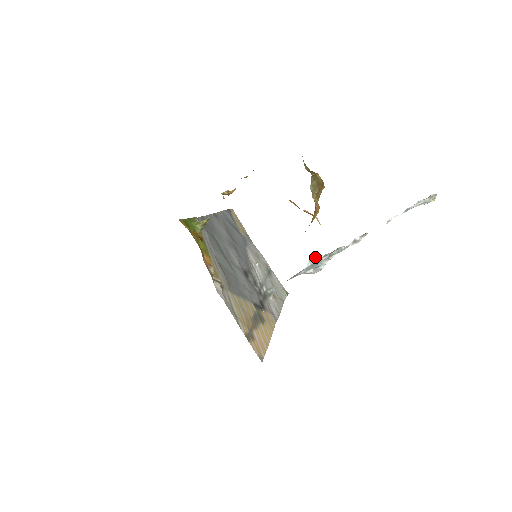
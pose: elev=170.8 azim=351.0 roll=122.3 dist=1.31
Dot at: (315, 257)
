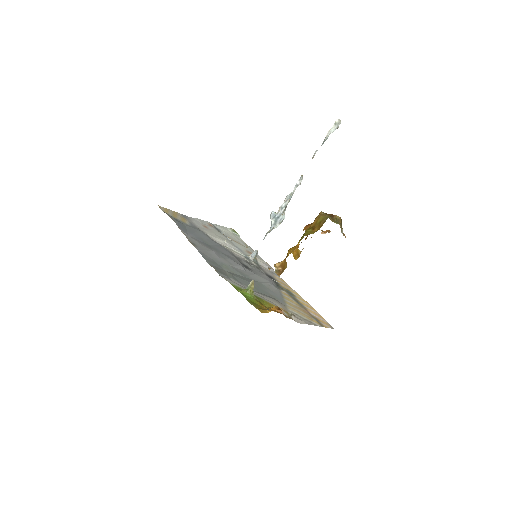
Dot at: (274, 214)
